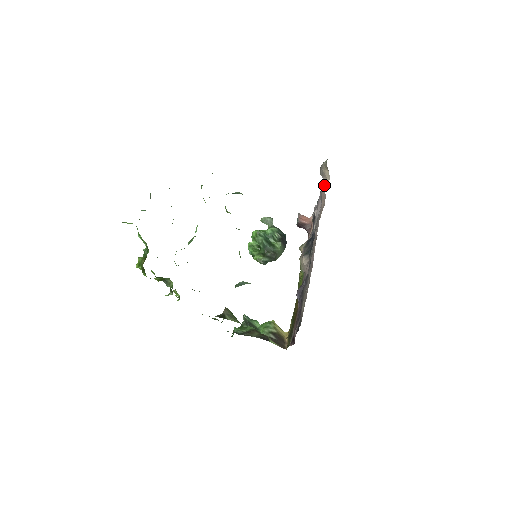
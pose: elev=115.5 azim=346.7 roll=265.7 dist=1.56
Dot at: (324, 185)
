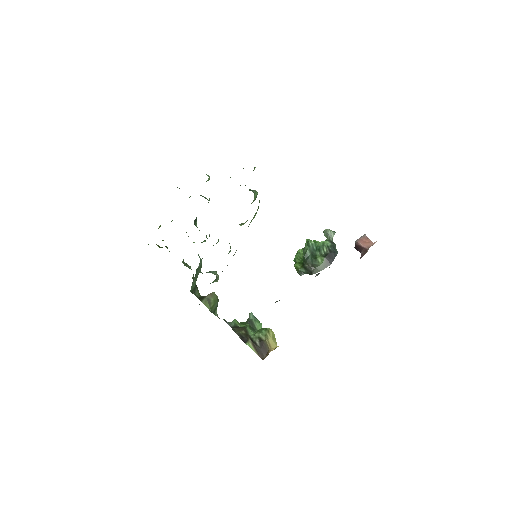
Dot at: occluded
